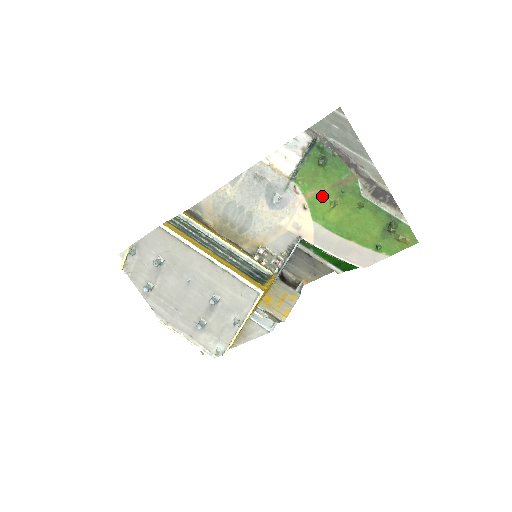
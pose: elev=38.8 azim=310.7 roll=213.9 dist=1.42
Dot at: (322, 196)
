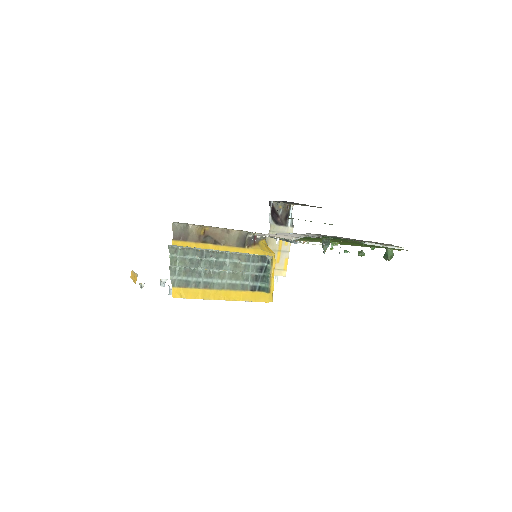
Dot at: occluded
